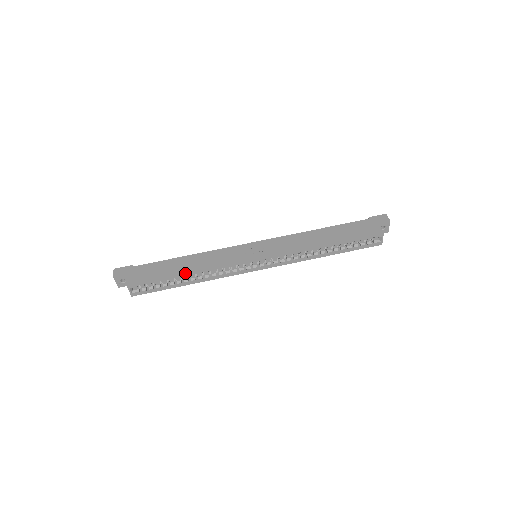
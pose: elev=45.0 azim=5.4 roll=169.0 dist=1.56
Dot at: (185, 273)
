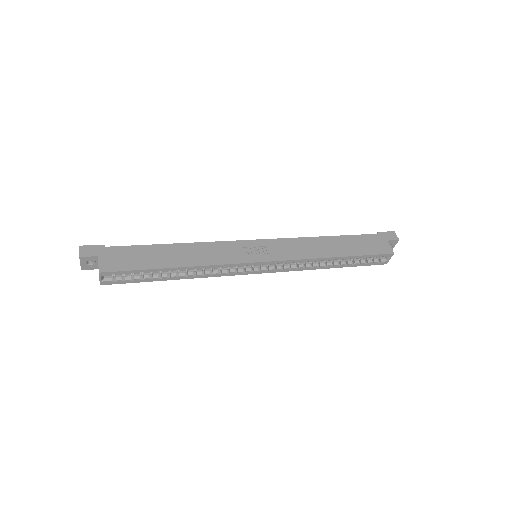
Dot at: (176, 267)
